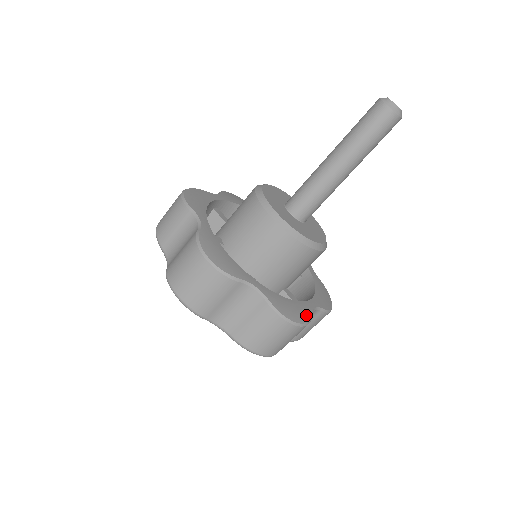
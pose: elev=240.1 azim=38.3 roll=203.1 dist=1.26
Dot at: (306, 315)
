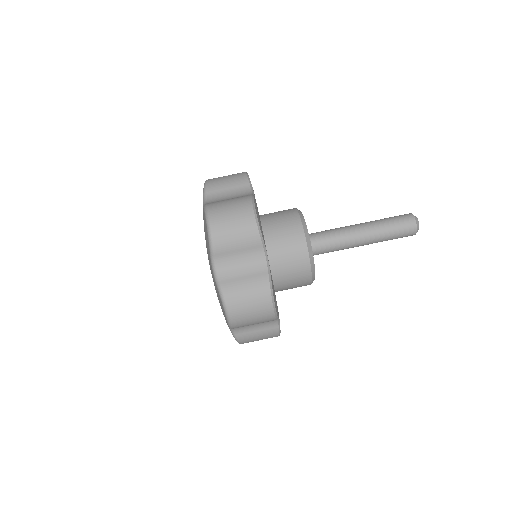
Dot at: occluded
